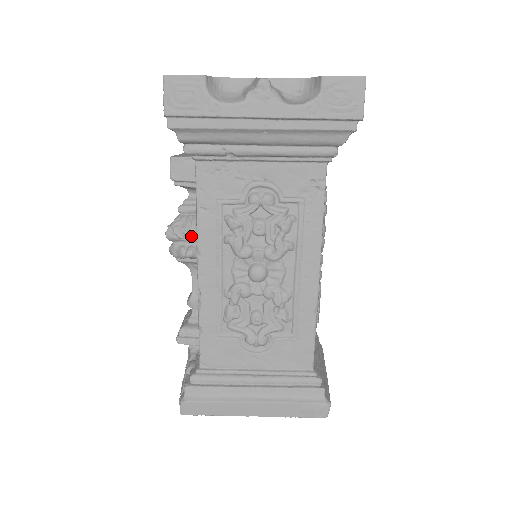
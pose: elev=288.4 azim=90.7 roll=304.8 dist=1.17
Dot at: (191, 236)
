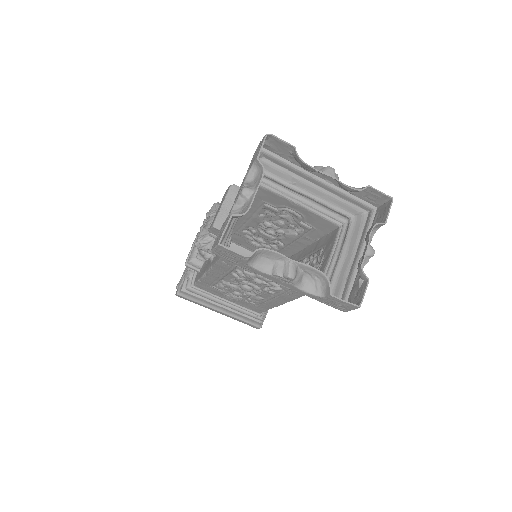
Dot at: (211, 253)
